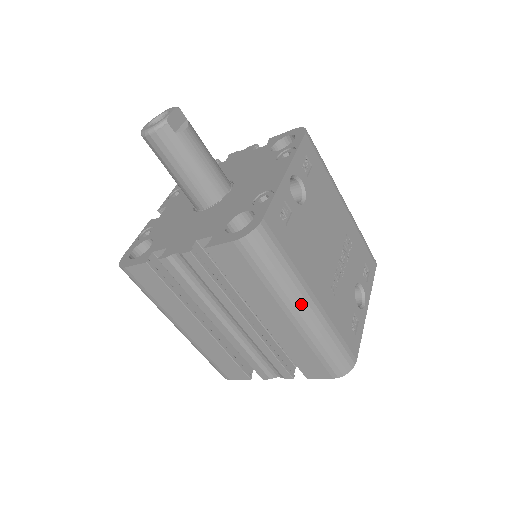
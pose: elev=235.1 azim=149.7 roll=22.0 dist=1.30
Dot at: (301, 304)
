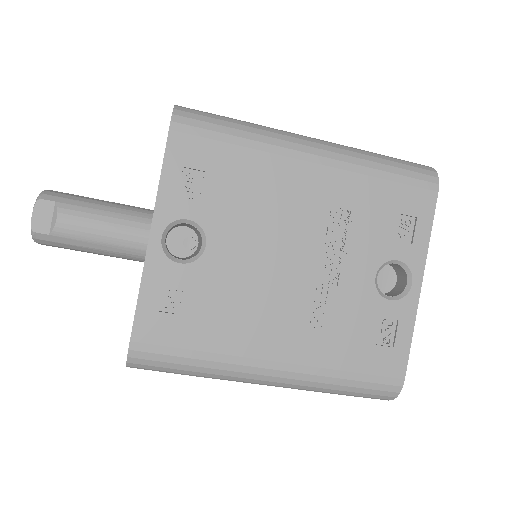
Dot at: (257, 379)
